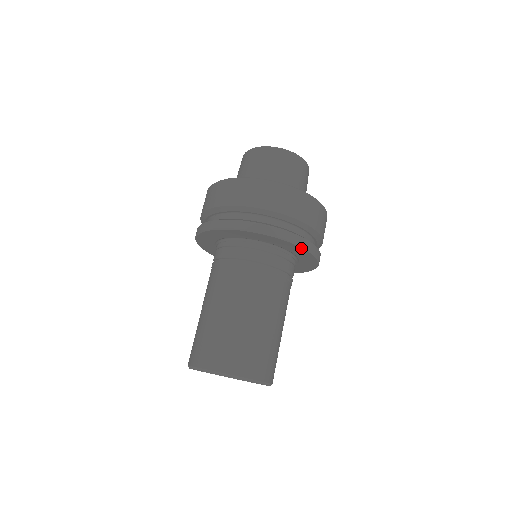
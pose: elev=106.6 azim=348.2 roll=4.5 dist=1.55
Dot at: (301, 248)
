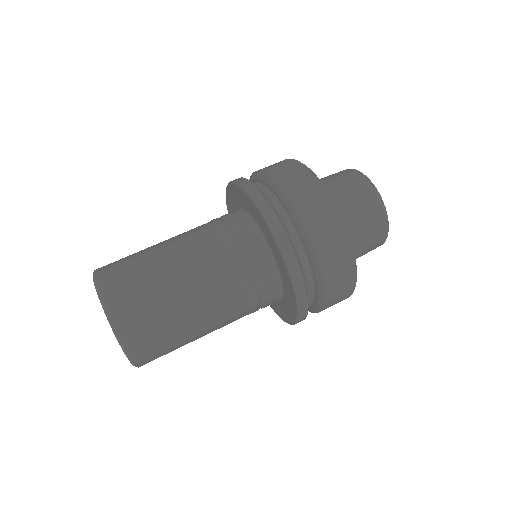
Dot at: (295, 297)
